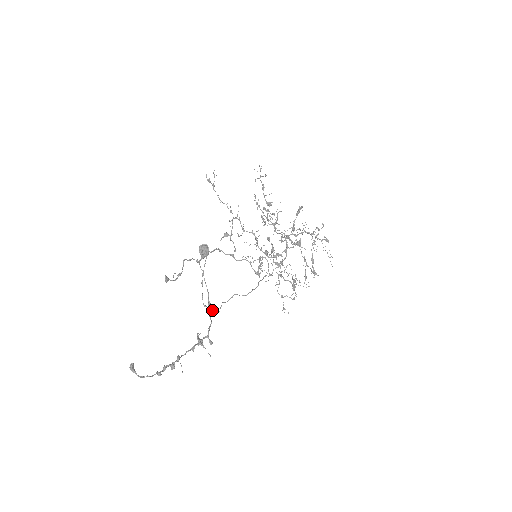
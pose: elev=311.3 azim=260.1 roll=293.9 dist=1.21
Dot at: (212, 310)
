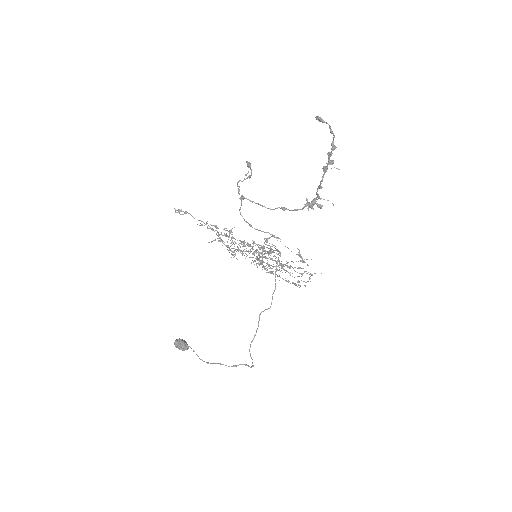
Dot at: (245, 364)
